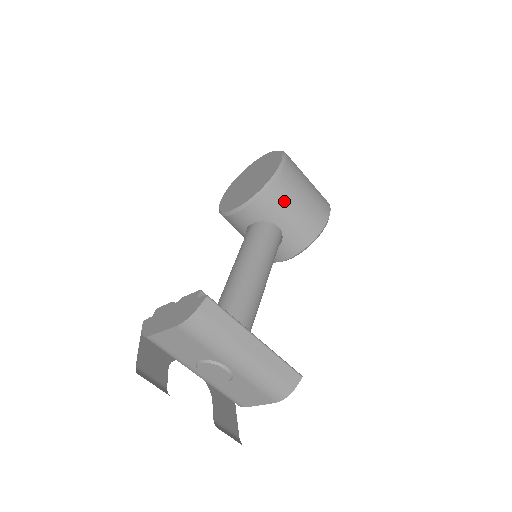
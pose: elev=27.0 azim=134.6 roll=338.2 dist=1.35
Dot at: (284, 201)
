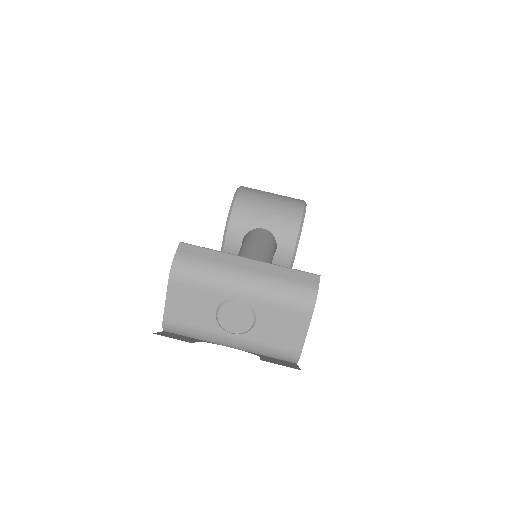
Dot at: (253, 207)
